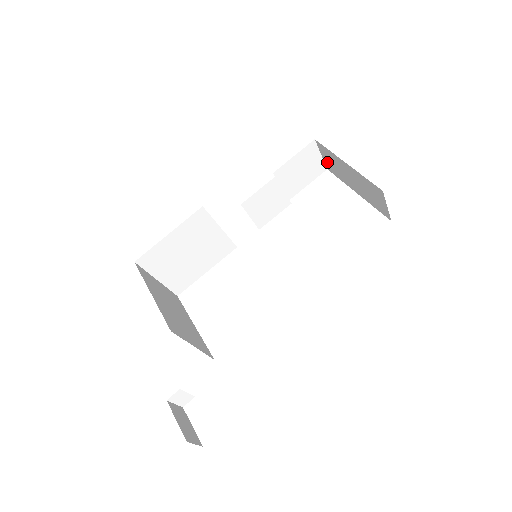
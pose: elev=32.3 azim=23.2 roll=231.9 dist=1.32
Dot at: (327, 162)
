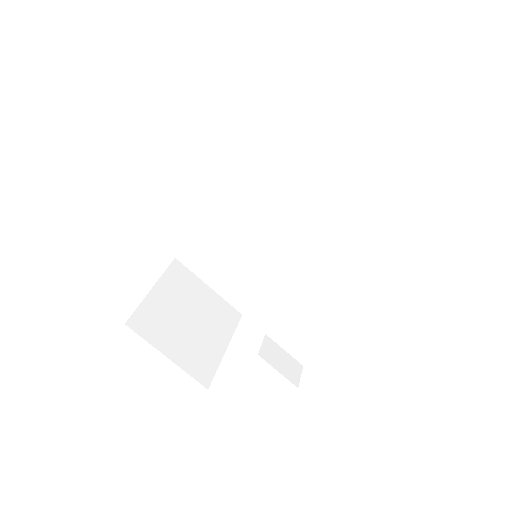
Dot at: occluded
